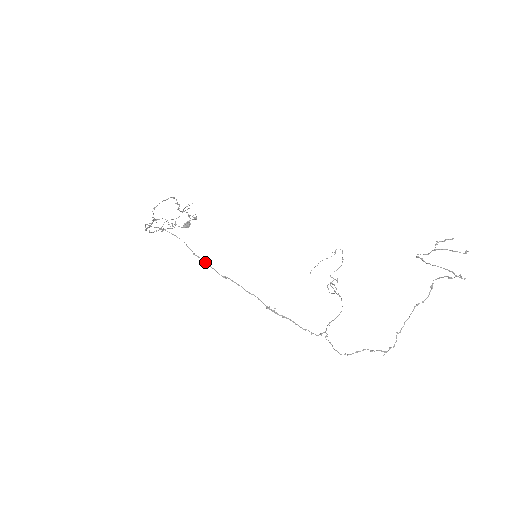
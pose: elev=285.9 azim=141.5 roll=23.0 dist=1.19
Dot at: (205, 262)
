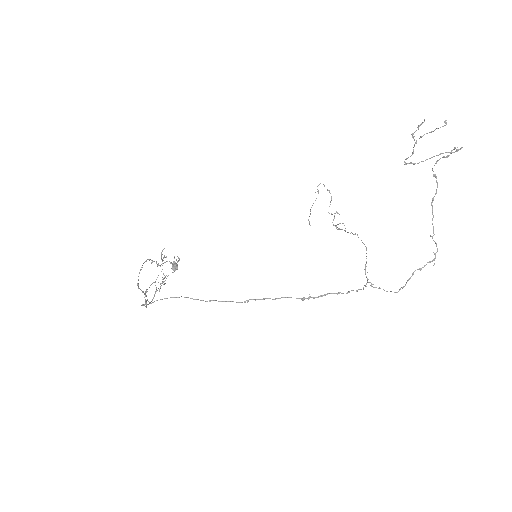
Dot at: (219, 301)
